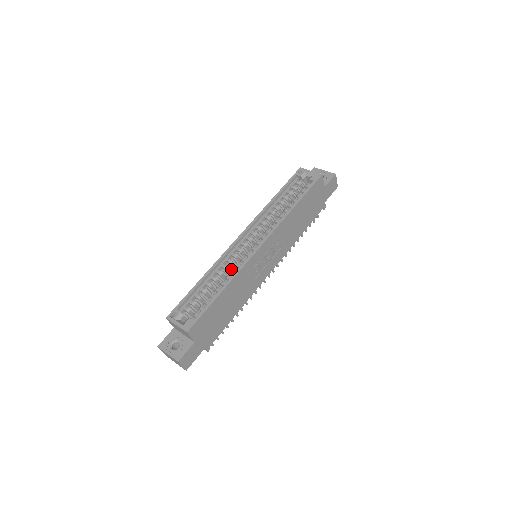
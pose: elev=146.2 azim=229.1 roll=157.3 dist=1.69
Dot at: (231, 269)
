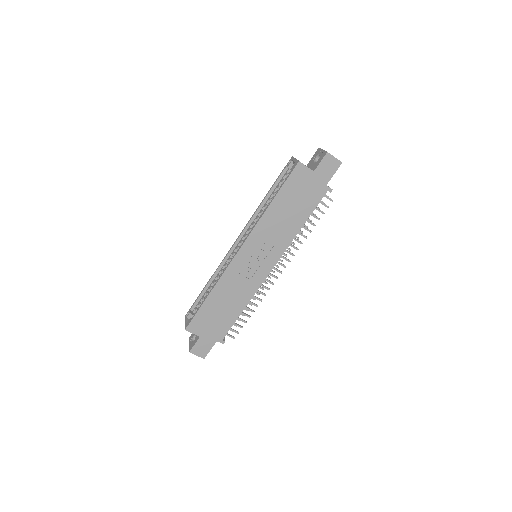
Dot at: occluded
